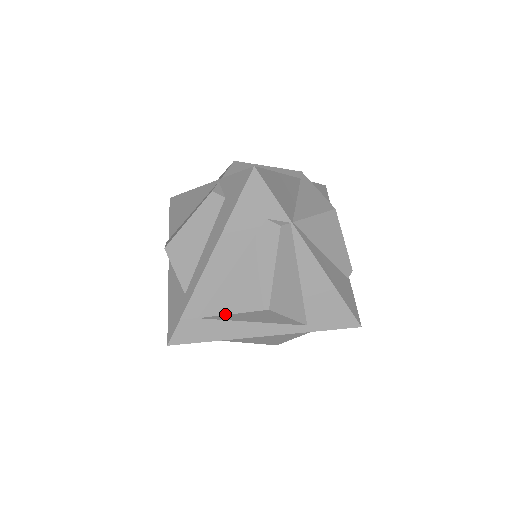
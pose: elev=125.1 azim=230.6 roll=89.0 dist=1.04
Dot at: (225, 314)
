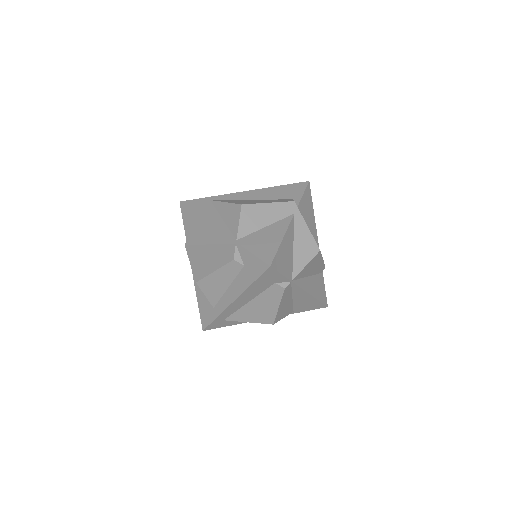
Dot at: occluded
